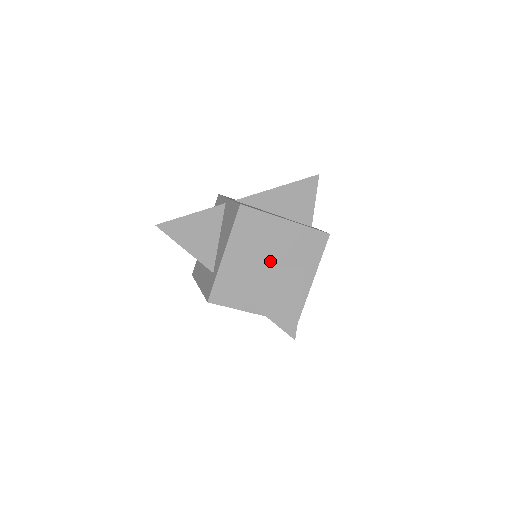
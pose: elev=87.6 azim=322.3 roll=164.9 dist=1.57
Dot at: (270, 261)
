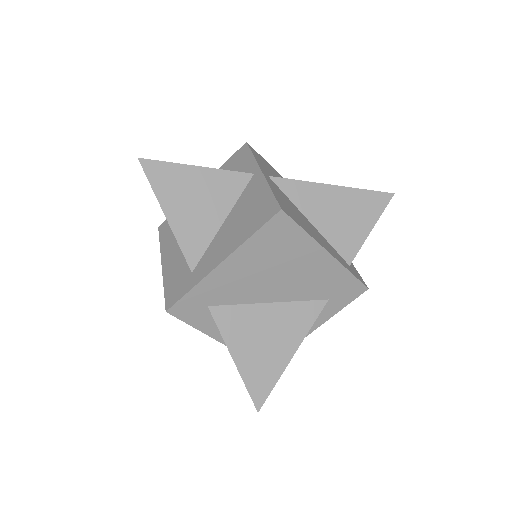
Dot at: (276, 293)
